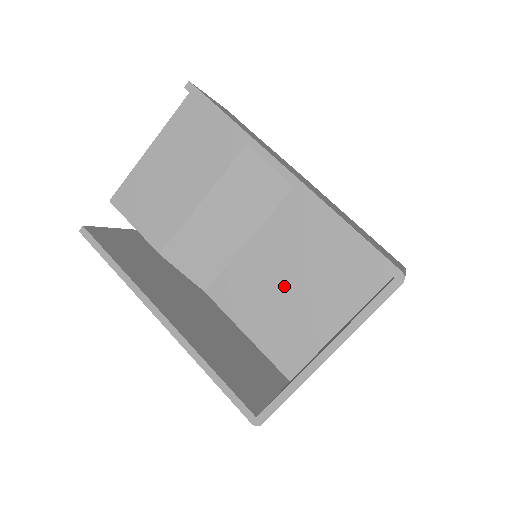
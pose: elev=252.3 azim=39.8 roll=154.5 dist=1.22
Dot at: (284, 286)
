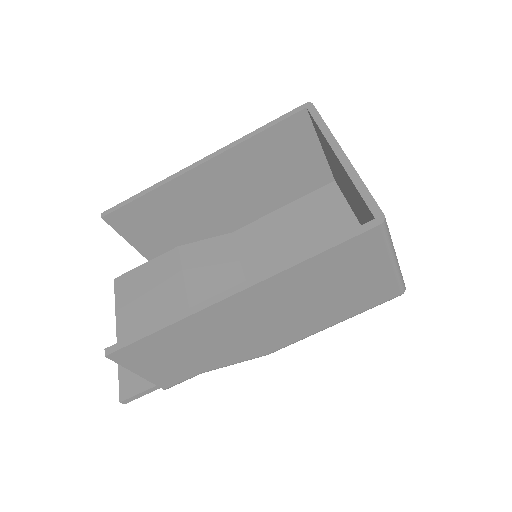
Dot at: occluded
